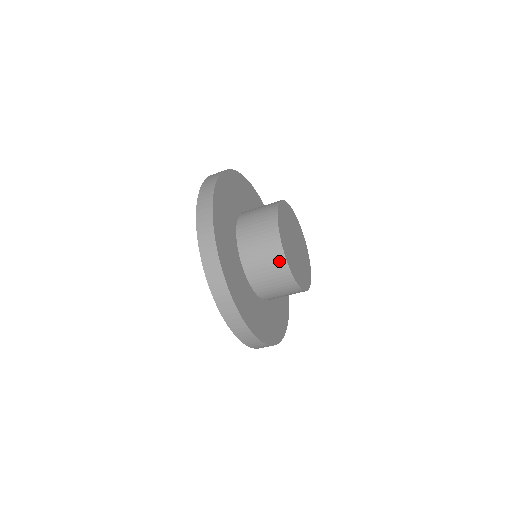
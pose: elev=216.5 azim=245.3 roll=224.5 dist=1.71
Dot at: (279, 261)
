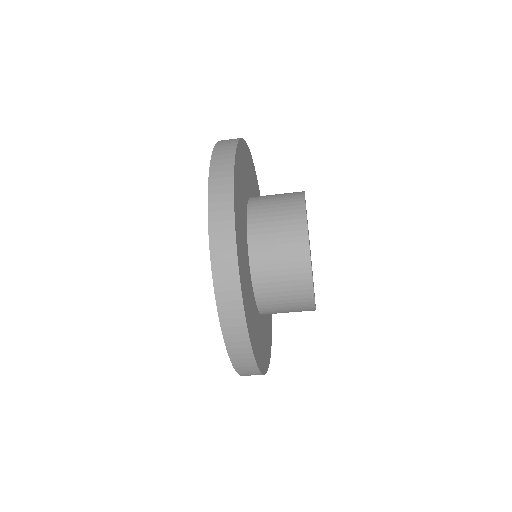
Dot at: (297, 226)
